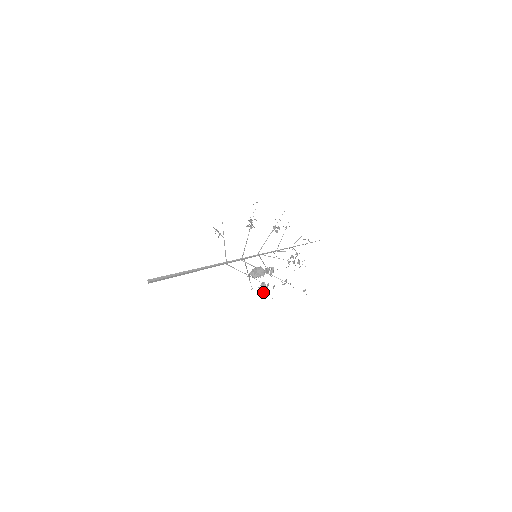
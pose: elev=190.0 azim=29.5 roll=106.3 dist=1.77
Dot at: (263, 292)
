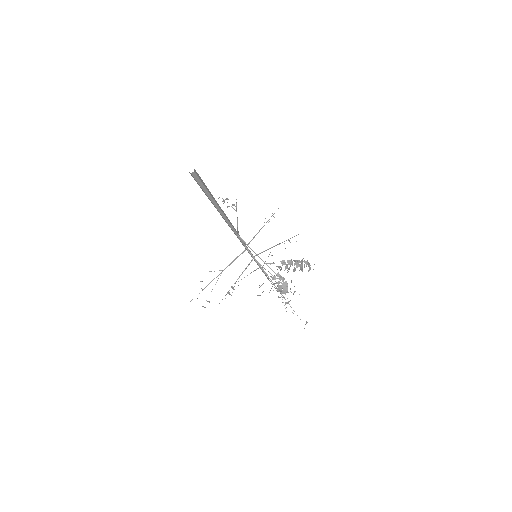
Dot at: (282, 292)
